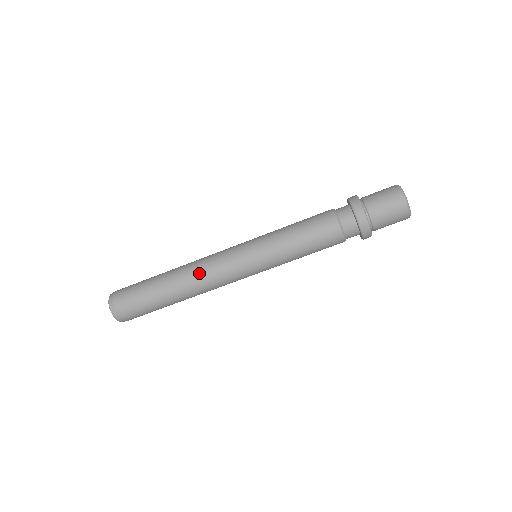
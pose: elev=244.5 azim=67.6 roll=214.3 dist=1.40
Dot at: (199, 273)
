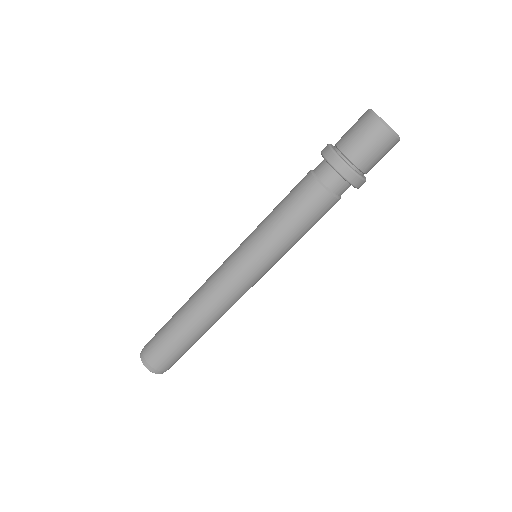
Dot at: (213, 306)
